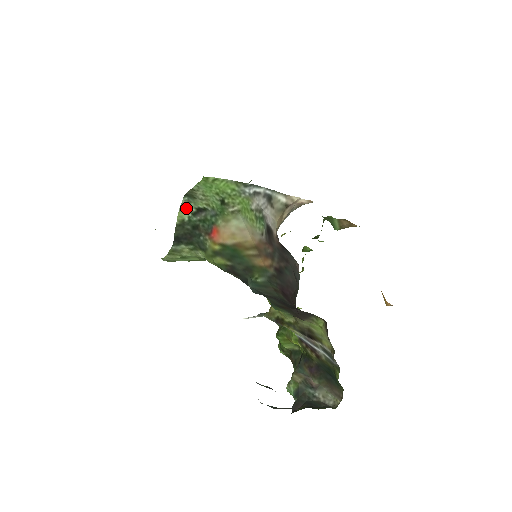
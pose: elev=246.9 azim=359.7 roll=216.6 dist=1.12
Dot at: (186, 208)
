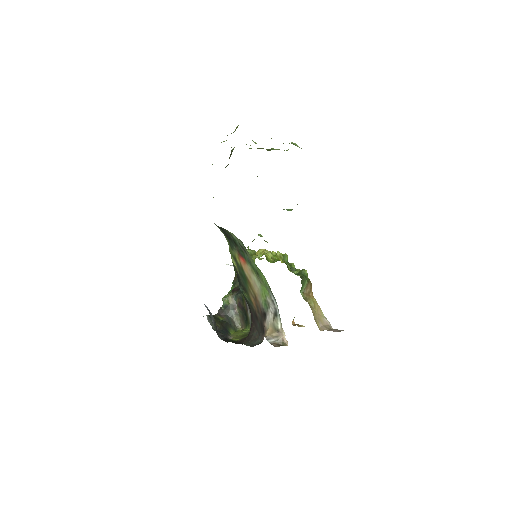
Dot at: (238, 239)
